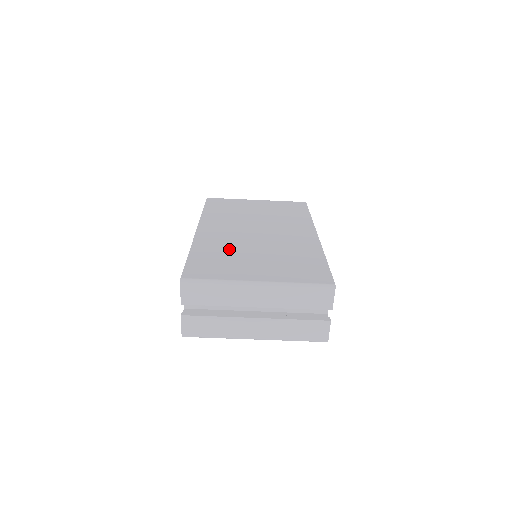
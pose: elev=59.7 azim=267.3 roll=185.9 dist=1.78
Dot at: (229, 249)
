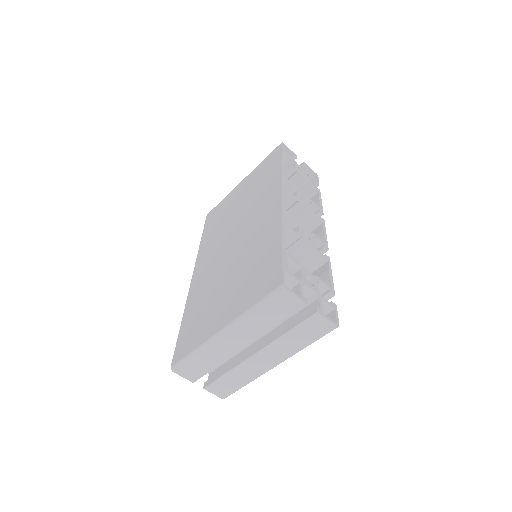
Dot at: (208, 290)
